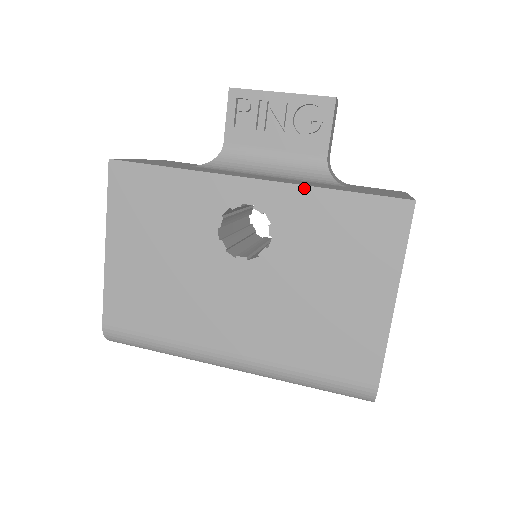
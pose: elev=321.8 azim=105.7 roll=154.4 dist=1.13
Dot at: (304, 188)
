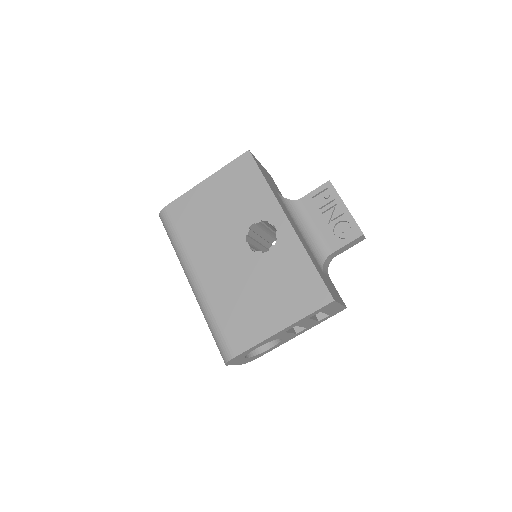
Dot at: (302, 247)
